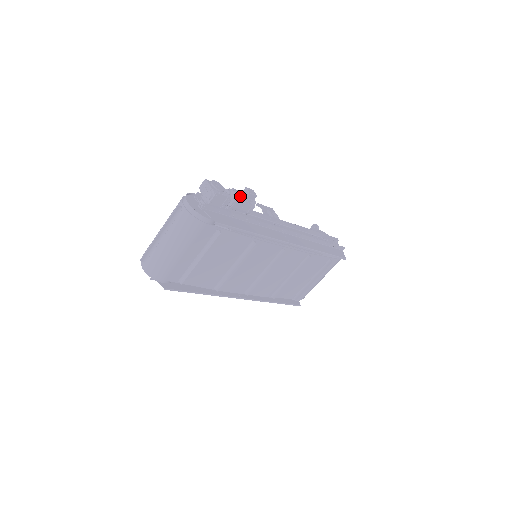
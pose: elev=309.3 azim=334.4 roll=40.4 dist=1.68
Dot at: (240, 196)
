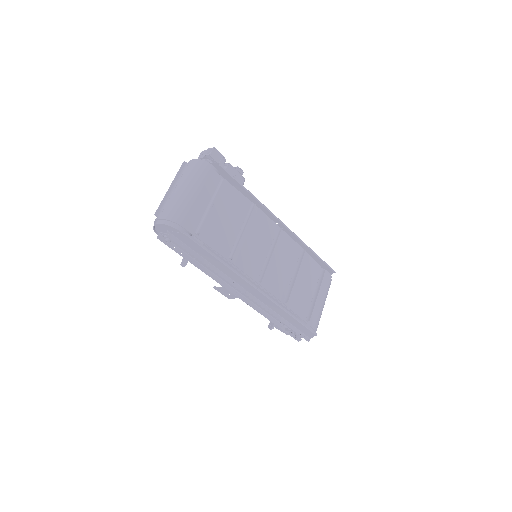
Dot at: (231, 165)
